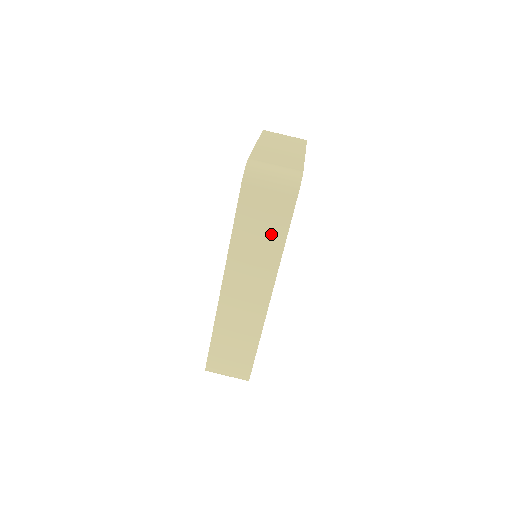
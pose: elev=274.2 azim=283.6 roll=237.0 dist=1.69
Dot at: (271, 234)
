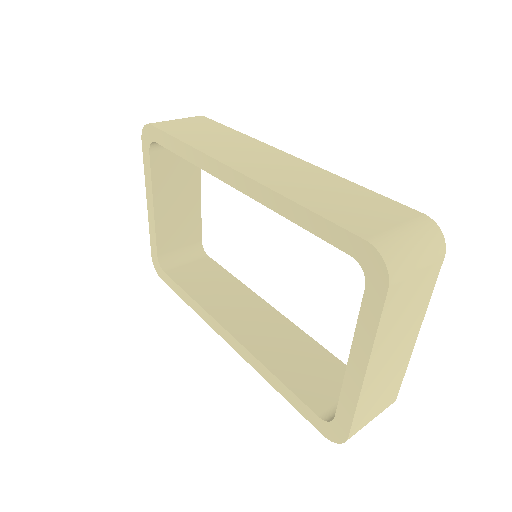
Dot at: (217, 131)
